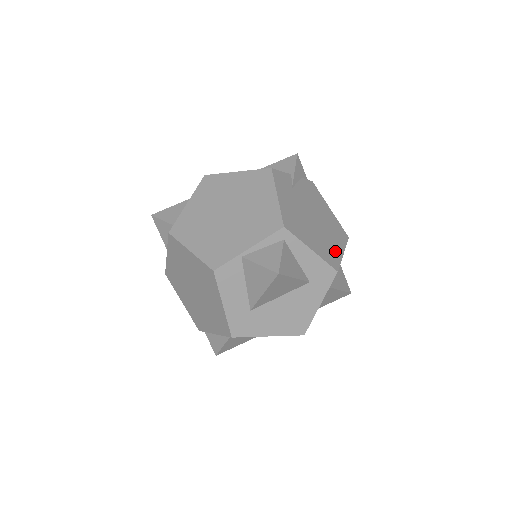
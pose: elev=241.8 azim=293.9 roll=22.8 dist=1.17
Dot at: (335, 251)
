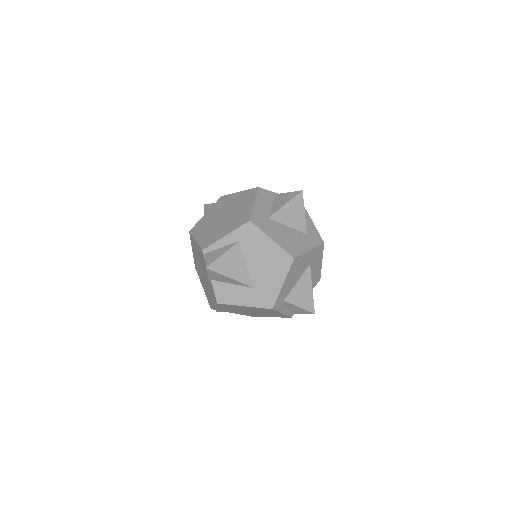
Dot at: occluded
